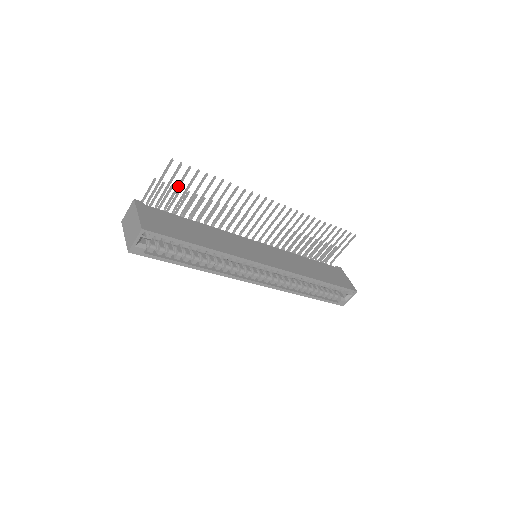
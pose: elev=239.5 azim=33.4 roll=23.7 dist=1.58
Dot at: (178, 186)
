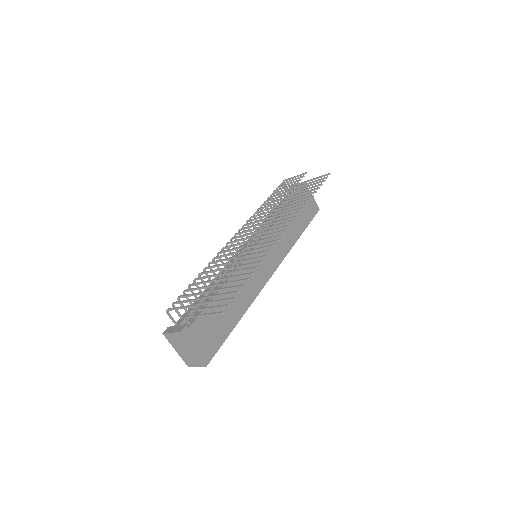
Dot at: (217, 302)
